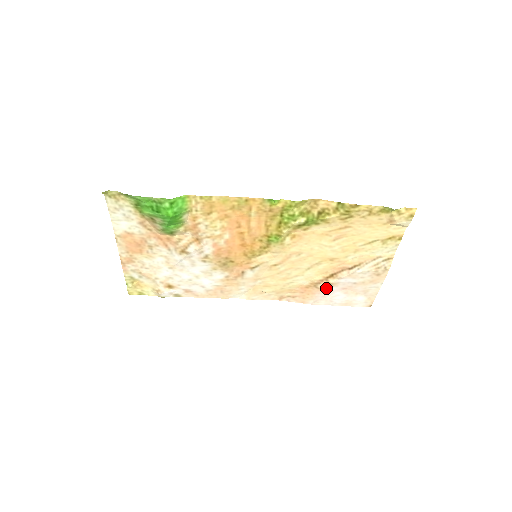
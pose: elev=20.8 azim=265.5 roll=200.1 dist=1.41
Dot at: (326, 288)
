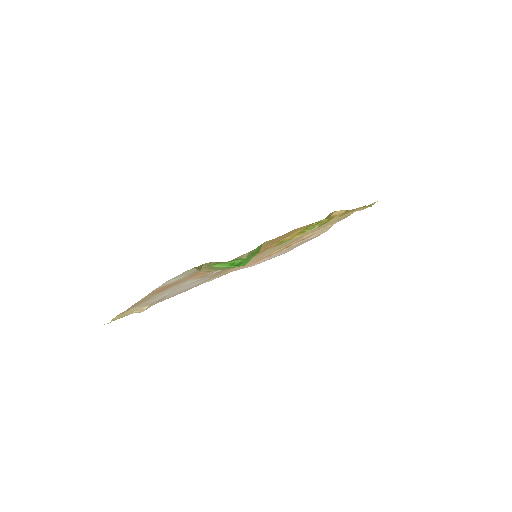
Dot at: occluded
